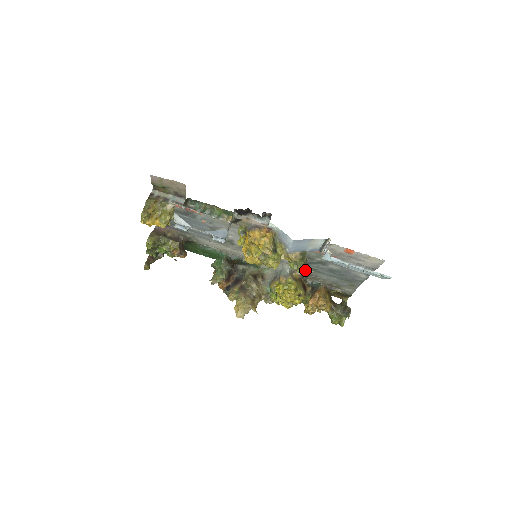
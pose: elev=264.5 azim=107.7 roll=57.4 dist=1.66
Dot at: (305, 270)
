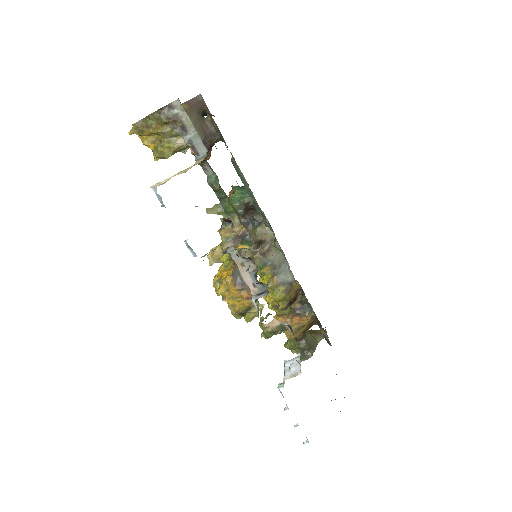
Dot at: occluded
